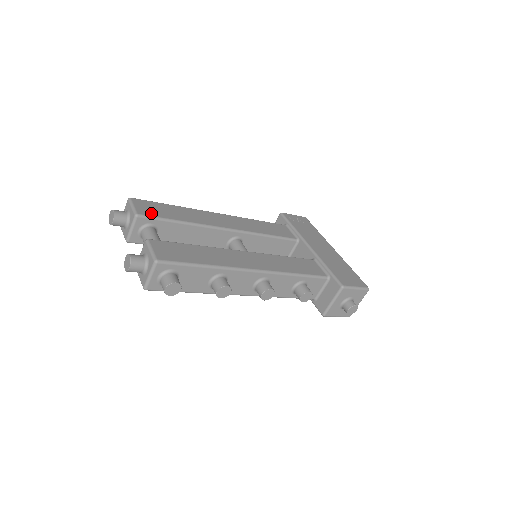
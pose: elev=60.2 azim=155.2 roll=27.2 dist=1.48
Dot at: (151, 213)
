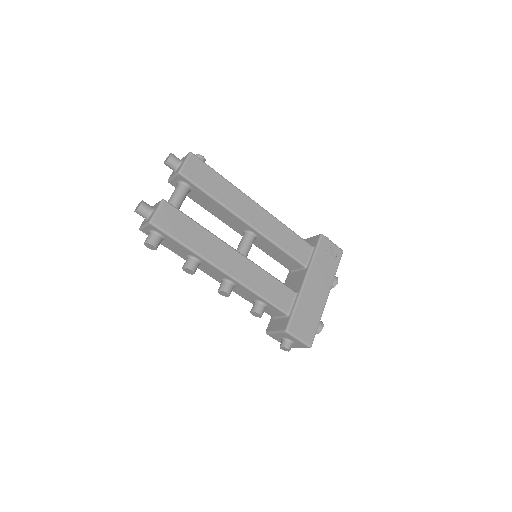
Dot at: (193, 176)
